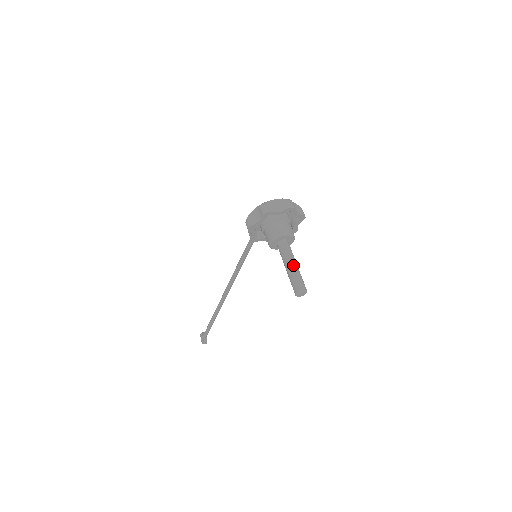
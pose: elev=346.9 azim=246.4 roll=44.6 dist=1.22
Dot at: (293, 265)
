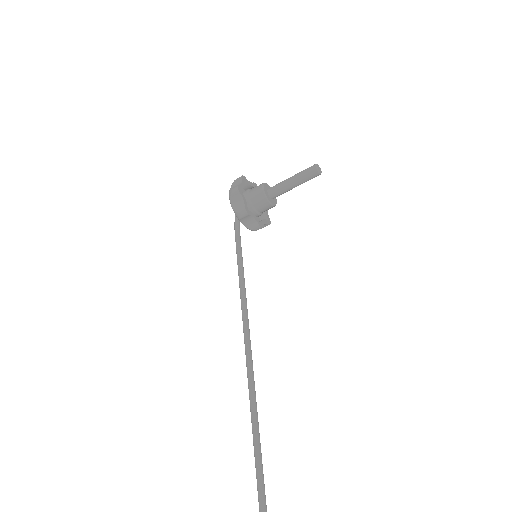
Dot at: (293, 177)
